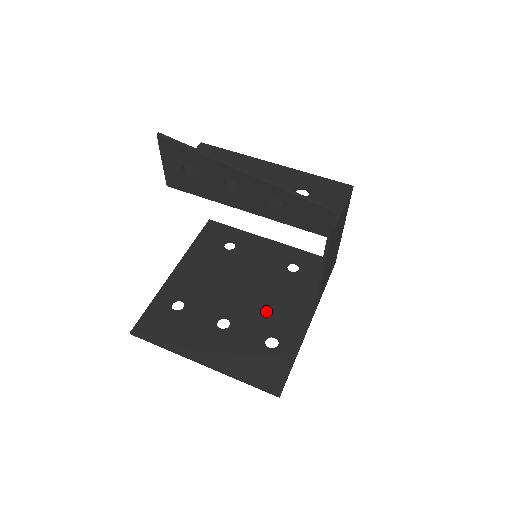
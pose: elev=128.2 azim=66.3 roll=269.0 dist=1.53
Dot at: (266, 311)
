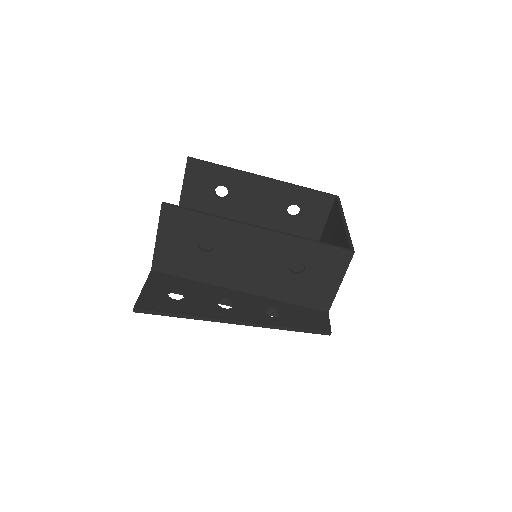
Dot at: occluded
